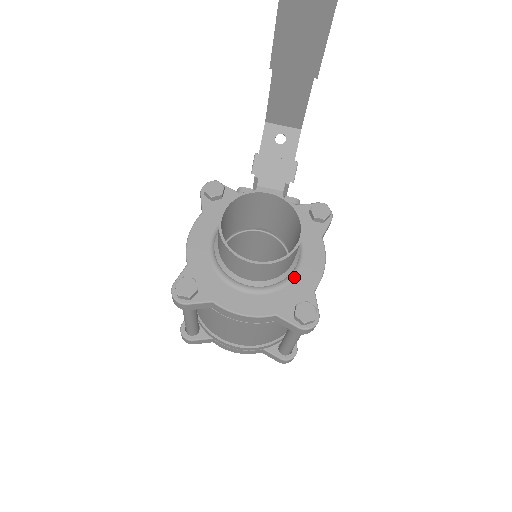
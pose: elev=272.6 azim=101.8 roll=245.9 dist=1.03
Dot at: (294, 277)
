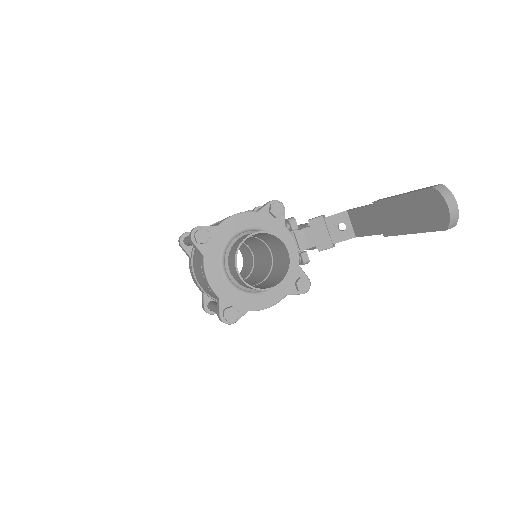
Dot at: (250, 294)
